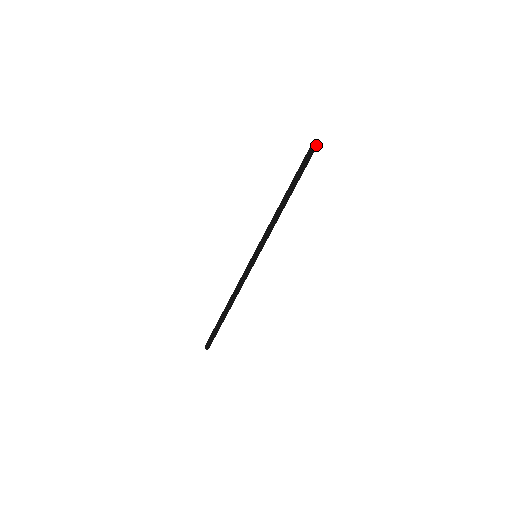
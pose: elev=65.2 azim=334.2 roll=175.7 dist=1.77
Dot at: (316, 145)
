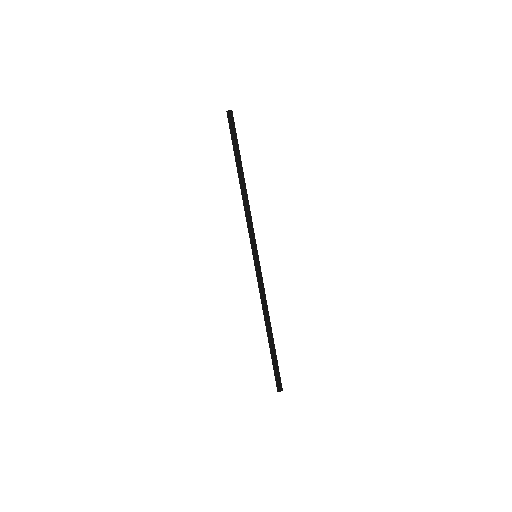
Dot at: (230, 114)
